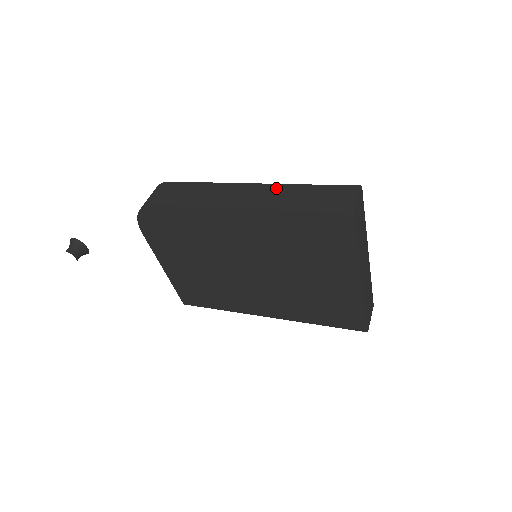
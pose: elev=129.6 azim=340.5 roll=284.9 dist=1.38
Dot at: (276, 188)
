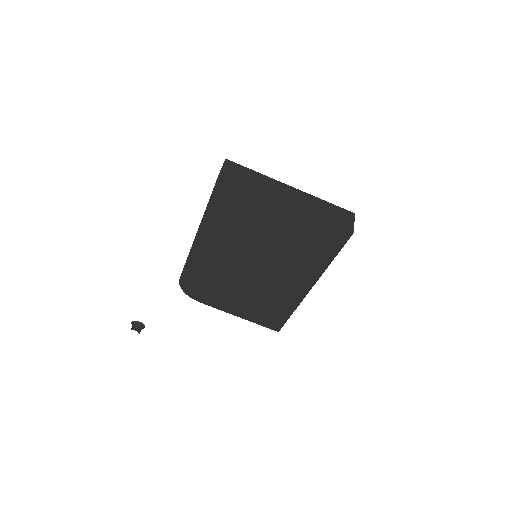
Dot at: occluded
